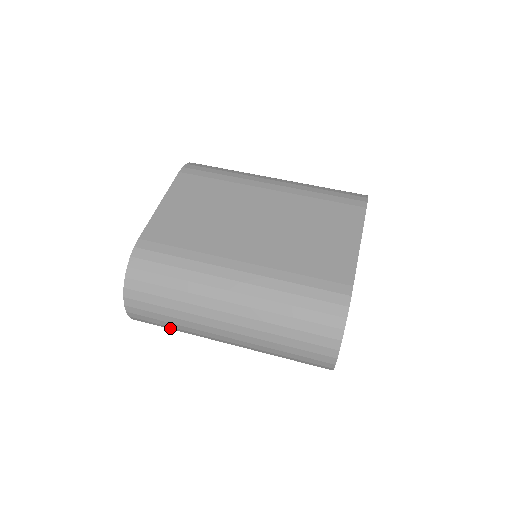
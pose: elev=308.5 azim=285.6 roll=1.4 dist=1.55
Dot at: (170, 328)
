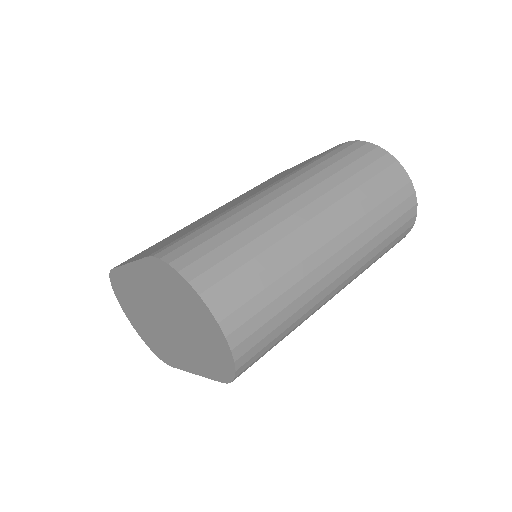
Dot at: (278, 308)
